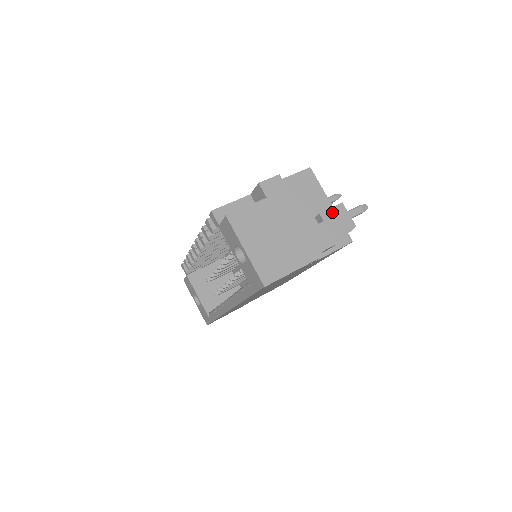
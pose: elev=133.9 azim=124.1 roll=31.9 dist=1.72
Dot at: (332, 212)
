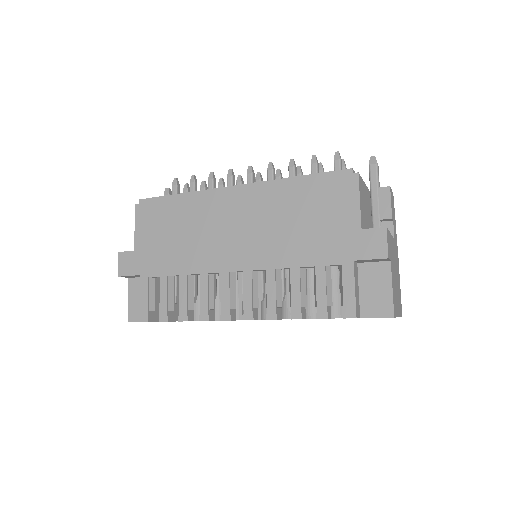
Dot at: occluded
